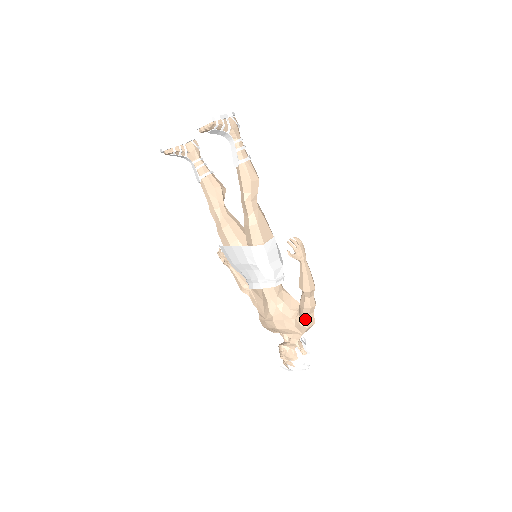
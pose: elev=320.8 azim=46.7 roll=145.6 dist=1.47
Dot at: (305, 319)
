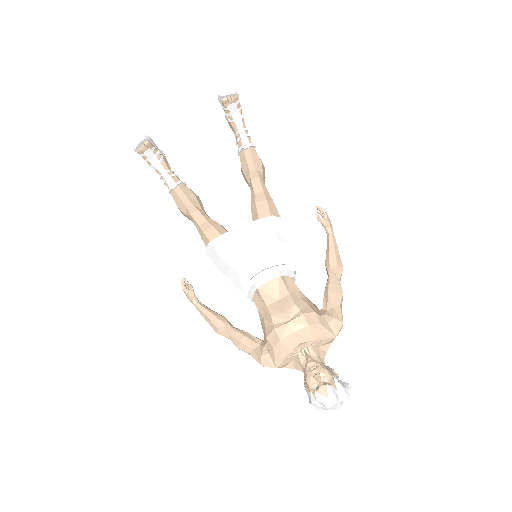
Dot at: (337, 311)
